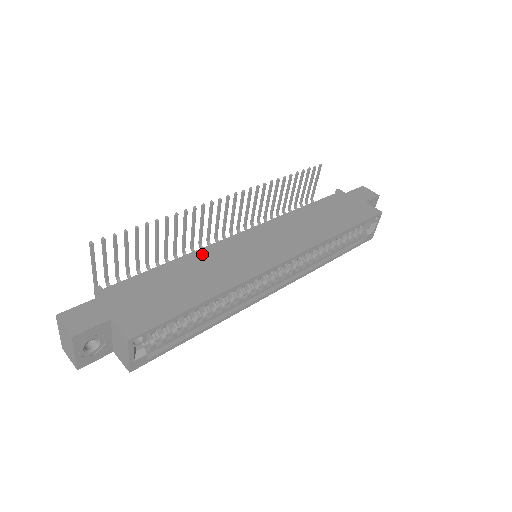
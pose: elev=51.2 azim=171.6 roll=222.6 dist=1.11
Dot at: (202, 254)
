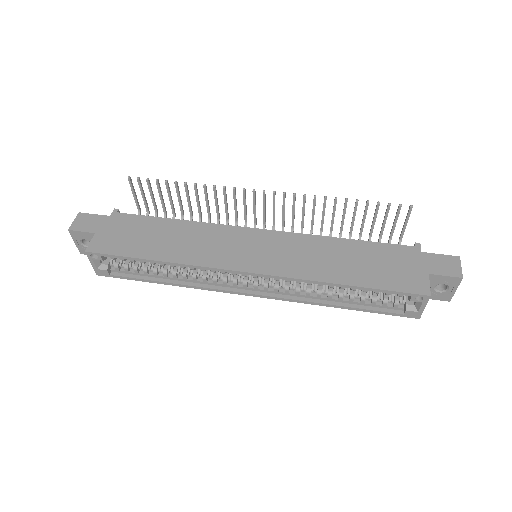
Dot at: (200, 227)
